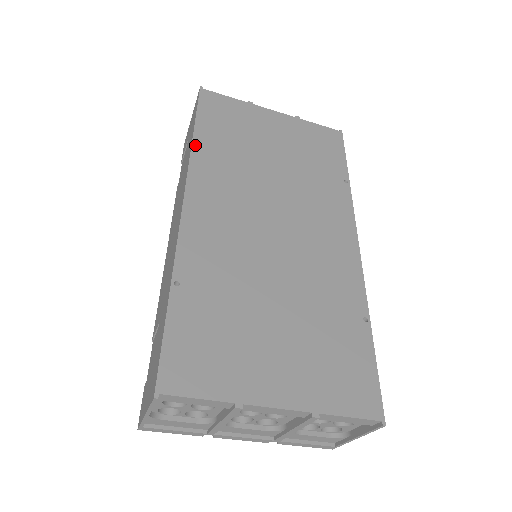
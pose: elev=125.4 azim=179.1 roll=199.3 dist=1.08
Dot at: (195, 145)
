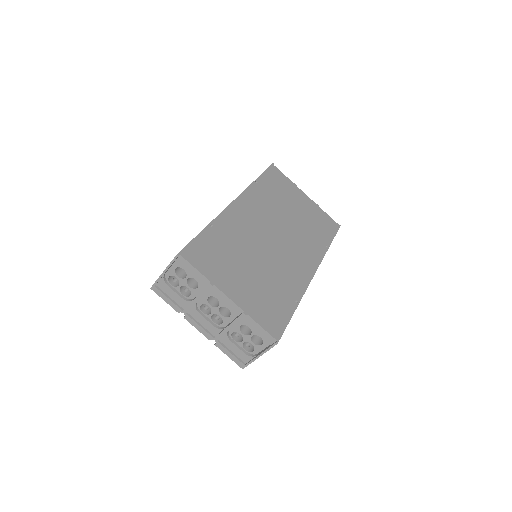
Dot at: (254, 183)
